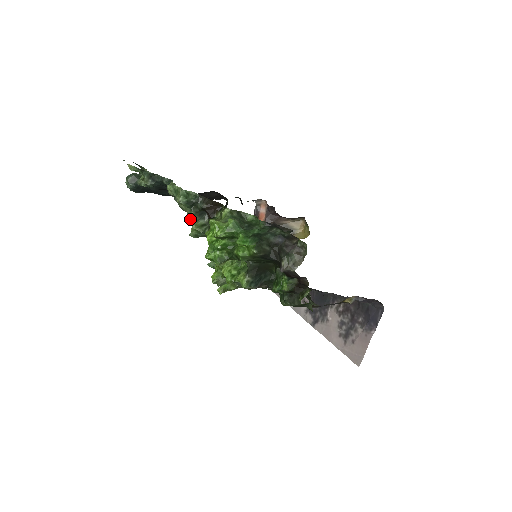
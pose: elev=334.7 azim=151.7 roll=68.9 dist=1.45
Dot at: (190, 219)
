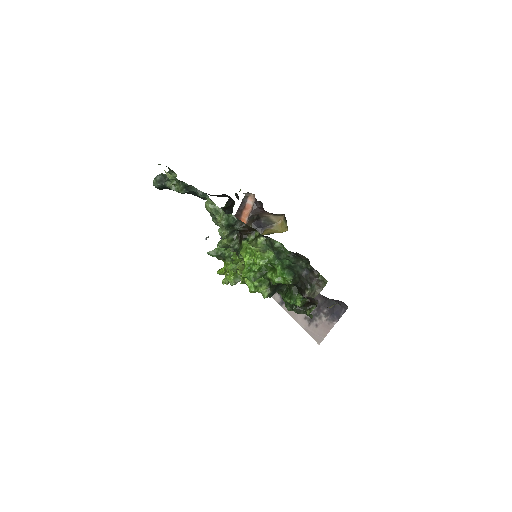
Dot at: (225, 236)
